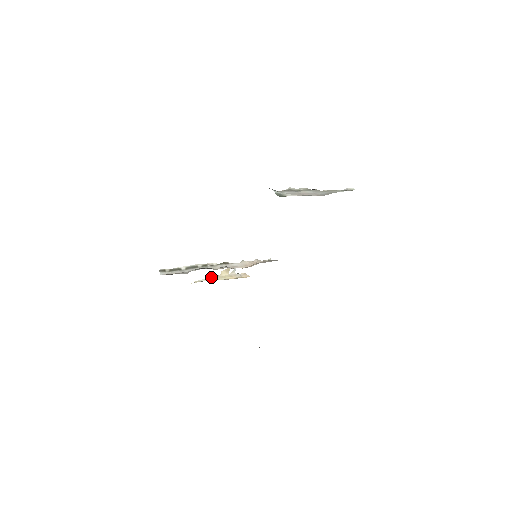
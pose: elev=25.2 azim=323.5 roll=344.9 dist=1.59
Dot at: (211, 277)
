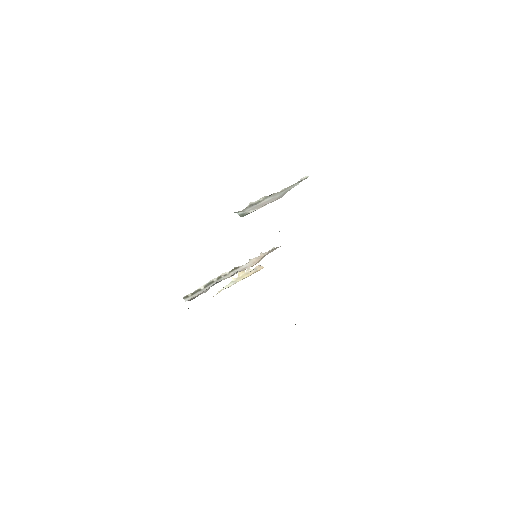
Dot at: (231, 282)
